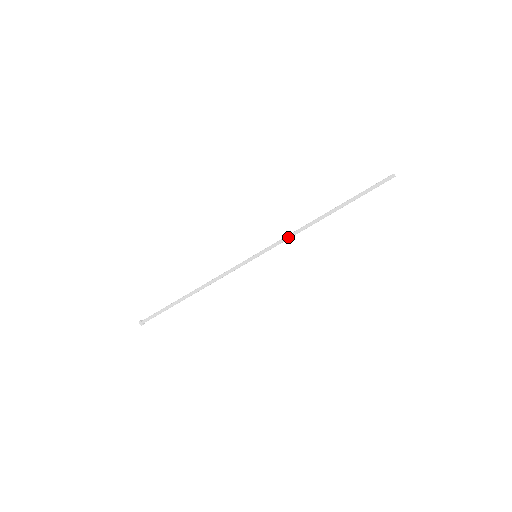
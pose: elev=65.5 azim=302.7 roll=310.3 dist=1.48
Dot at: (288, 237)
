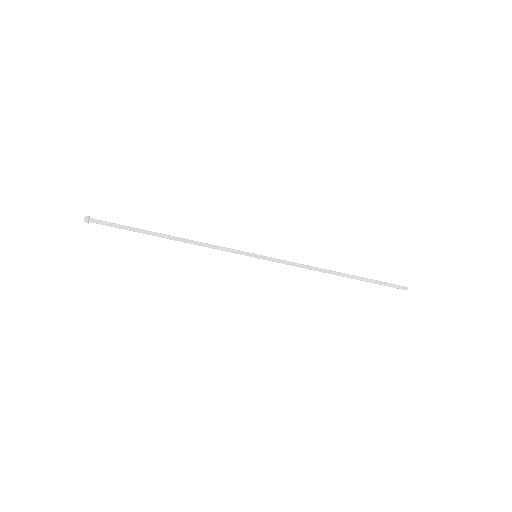
Dot at: (296, 266)
